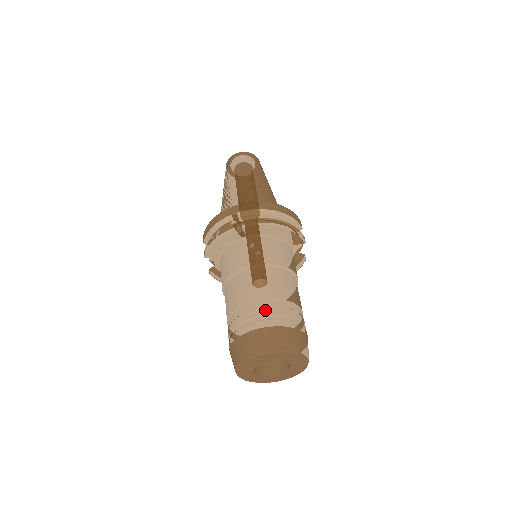
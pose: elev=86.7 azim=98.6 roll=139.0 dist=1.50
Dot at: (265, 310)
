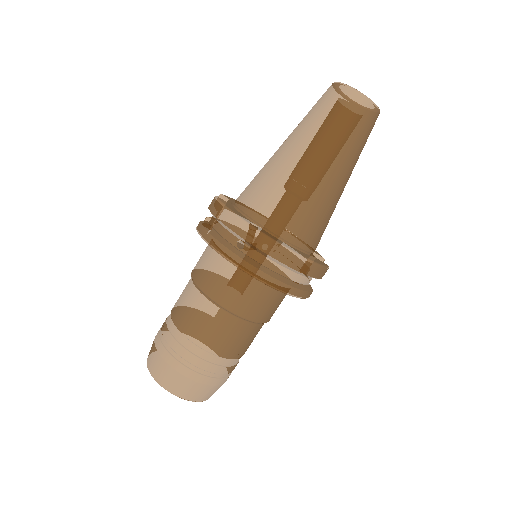
Dot at: (196, 360)
